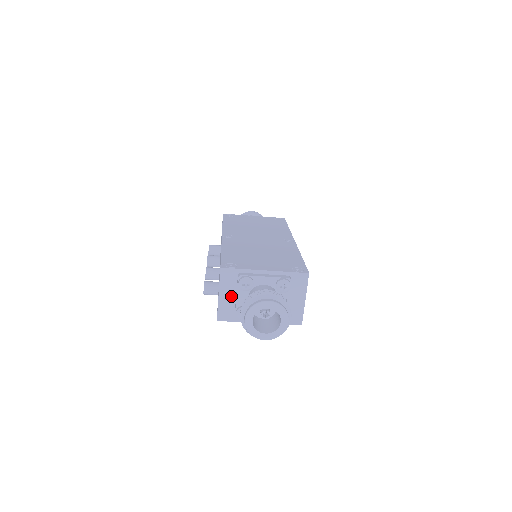
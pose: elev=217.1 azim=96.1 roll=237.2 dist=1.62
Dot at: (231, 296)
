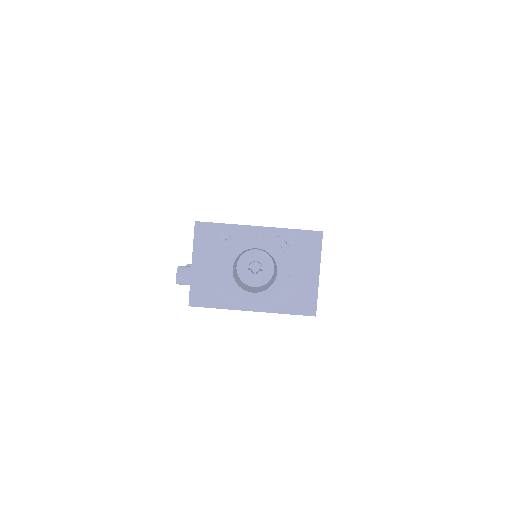
Dot at: (210, 266)
